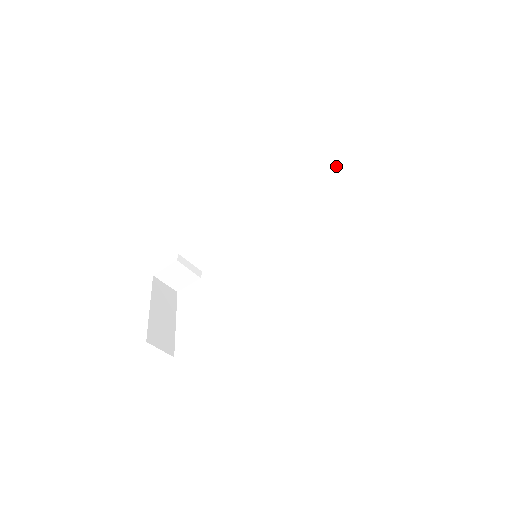
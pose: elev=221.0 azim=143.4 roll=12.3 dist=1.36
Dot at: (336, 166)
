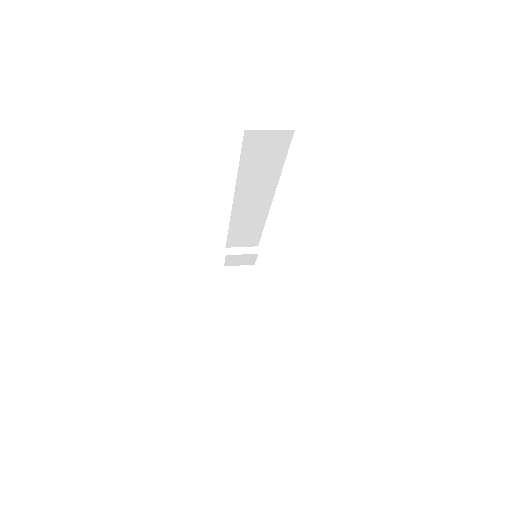
Dot at: (265, 143)
